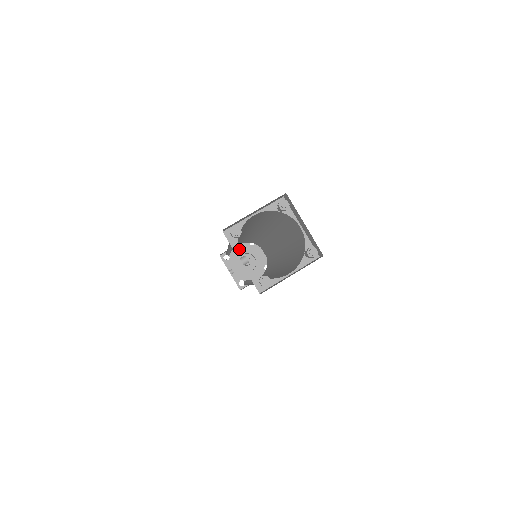
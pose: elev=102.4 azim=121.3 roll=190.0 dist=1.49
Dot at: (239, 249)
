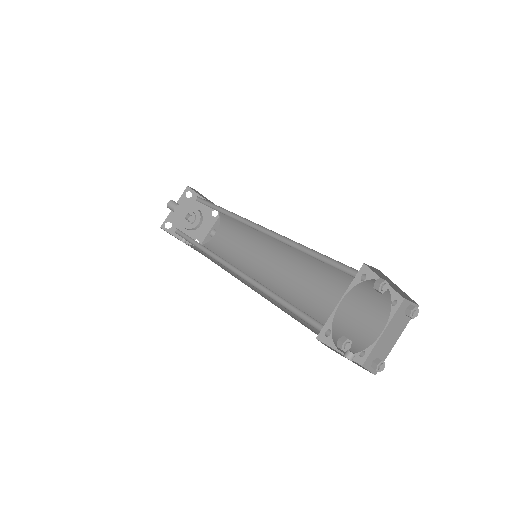
Dot at: (178, 209)
